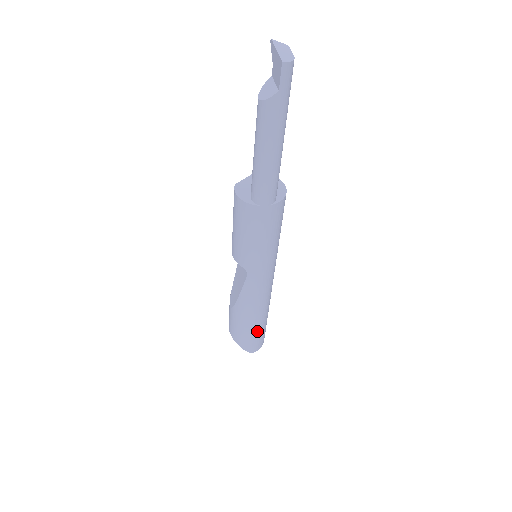
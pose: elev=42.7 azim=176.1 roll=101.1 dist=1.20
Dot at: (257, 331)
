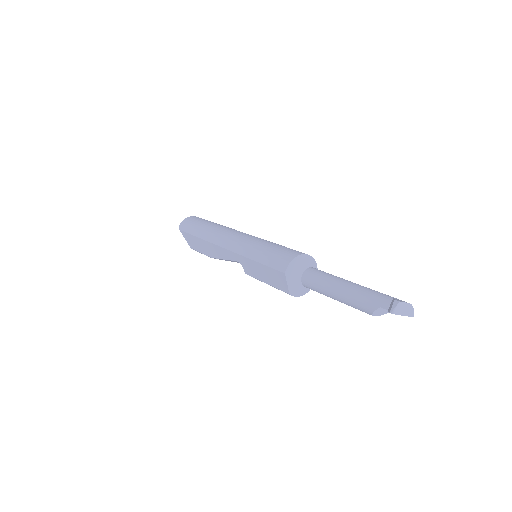
Dot at: occluded
